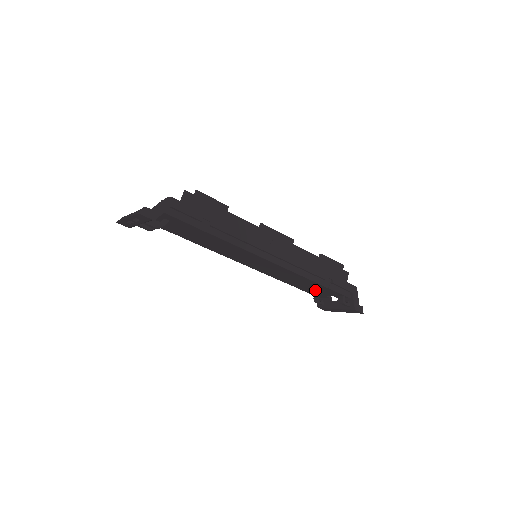
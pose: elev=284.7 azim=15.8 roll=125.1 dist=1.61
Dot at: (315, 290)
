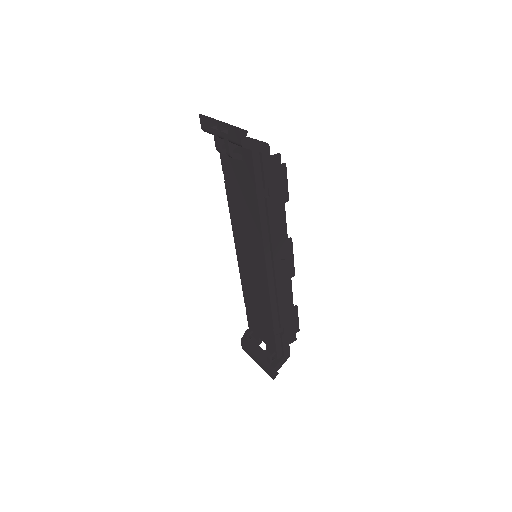
Dot at: (259, 326)
